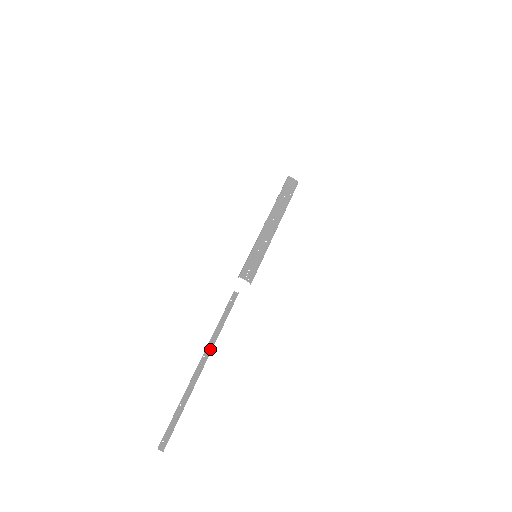
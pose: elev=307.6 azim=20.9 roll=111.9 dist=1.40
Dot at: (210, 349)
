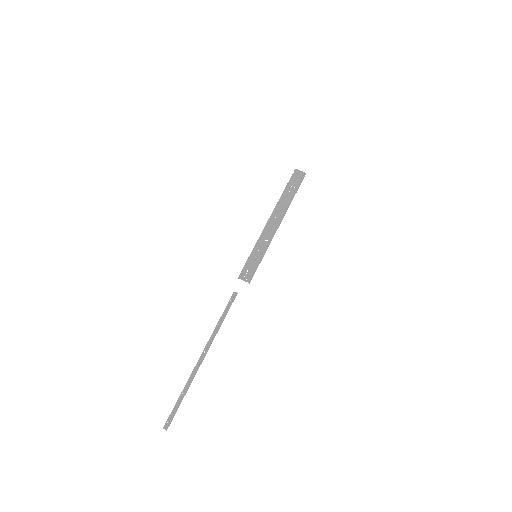
Dot at: (209, 345)
